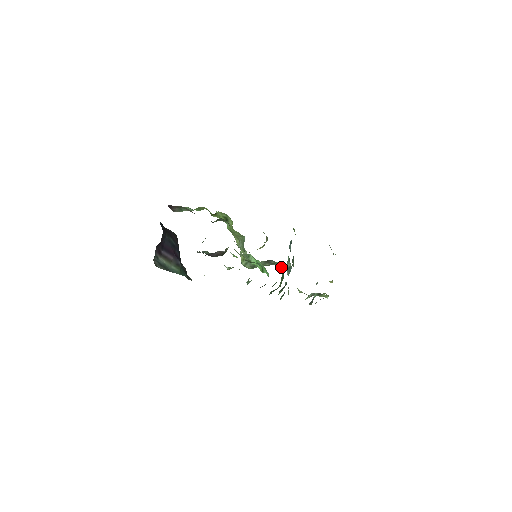
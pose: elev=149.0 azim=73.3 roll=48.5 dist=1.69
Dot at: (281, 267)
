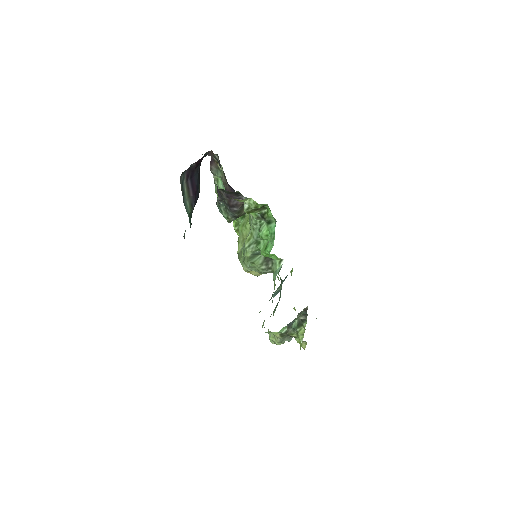
Dot at: (278, 269)
